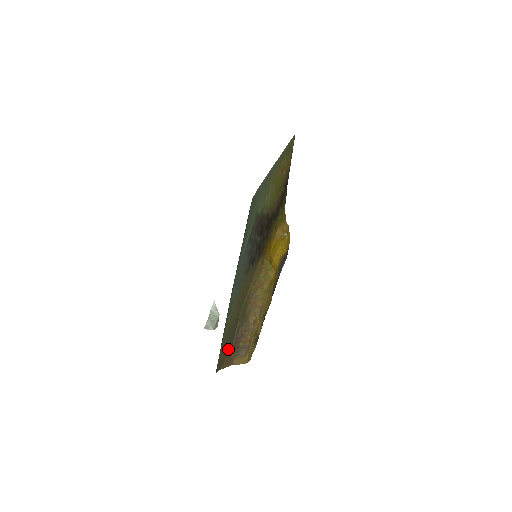
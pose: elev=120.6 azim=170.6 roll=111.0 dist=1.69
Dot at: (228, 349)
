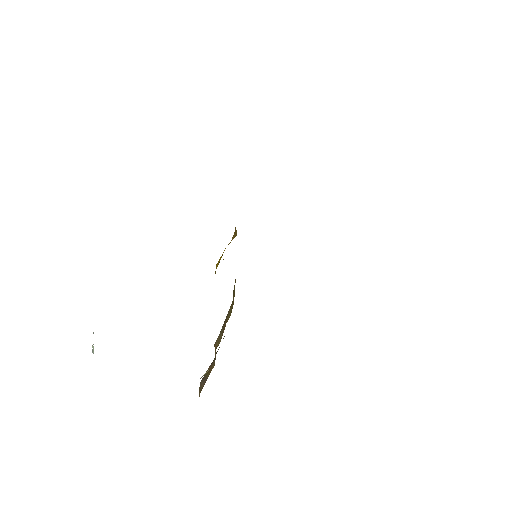
Dot at: occluded
